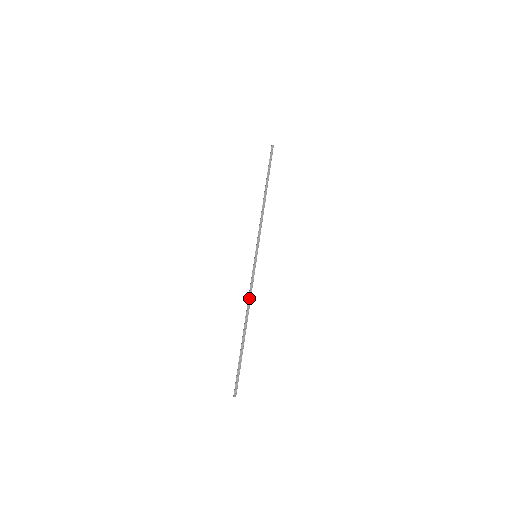
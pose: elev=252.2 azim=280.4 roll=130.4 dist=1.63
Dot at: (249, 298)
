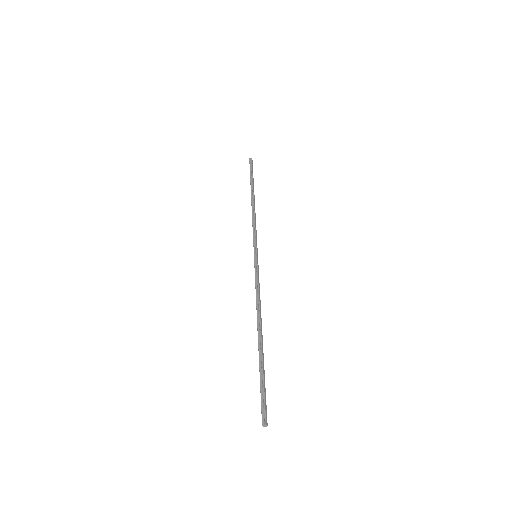
Dot at: (257, 300)
